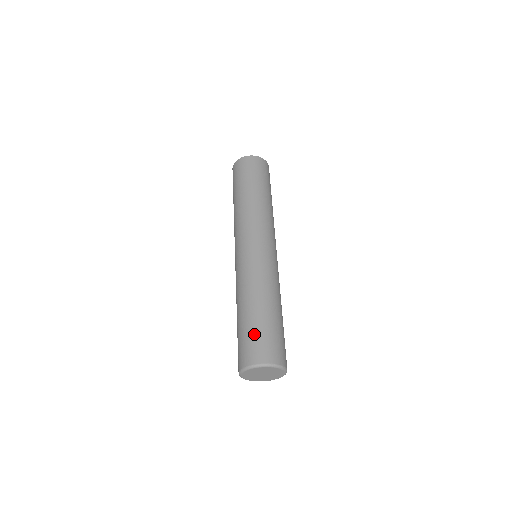
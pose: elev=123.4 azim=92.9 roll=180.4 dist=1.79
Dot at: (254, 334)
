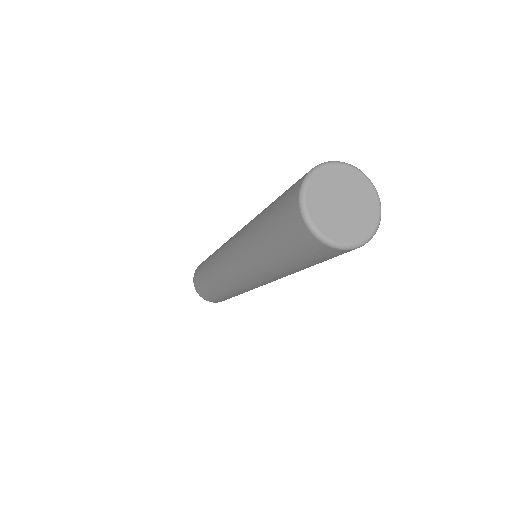
Dot at: occluded
